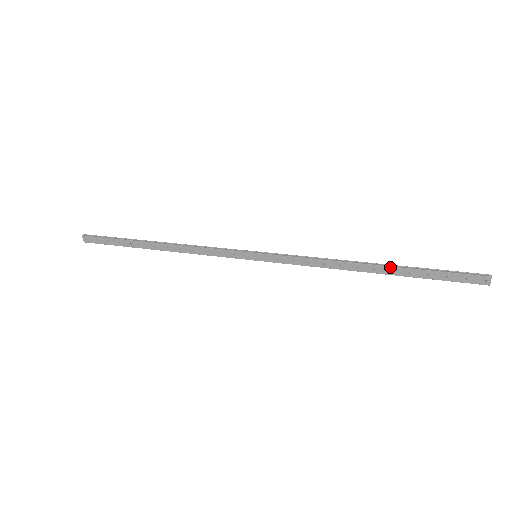
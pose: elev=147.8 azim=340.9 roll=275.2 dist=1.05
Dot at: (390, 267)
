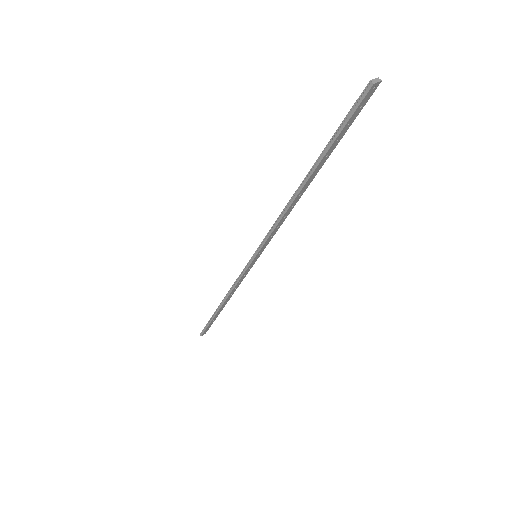
Dot at: (313, 173)
